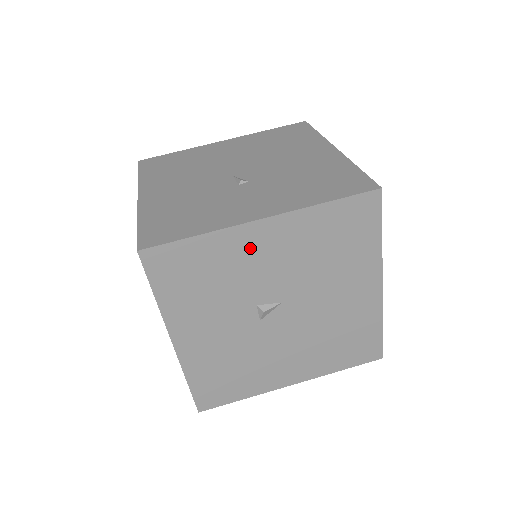
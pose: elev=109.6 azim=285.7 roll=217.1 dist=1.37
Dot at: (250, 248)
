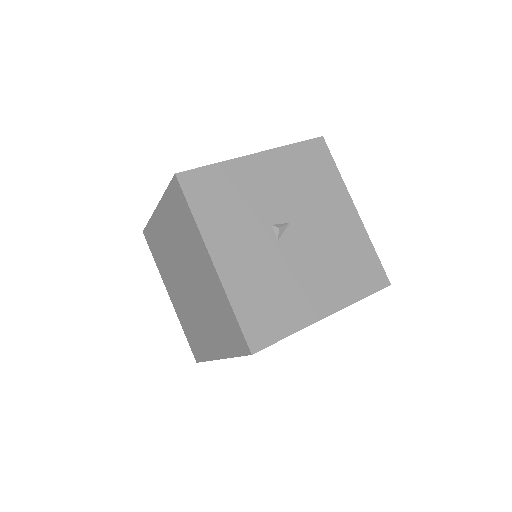
Dot at: (253, 175)
